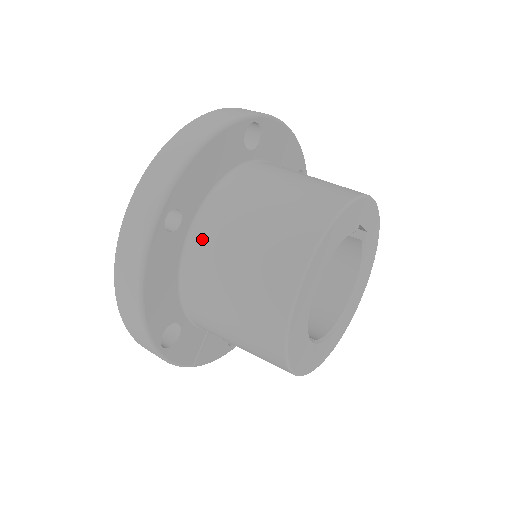
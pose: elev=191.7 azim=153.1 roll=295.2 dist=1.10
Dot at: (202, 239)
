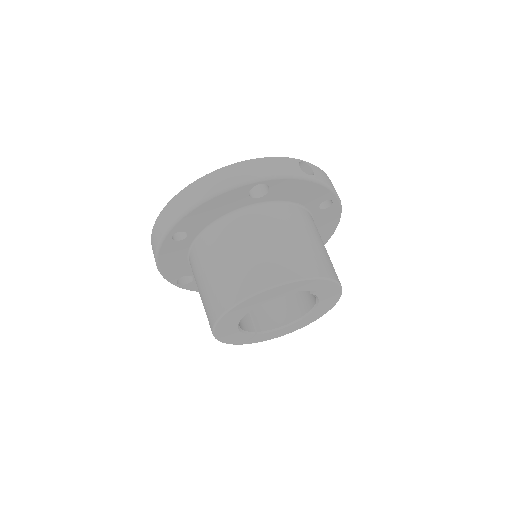
Dot at: (198, 250)
